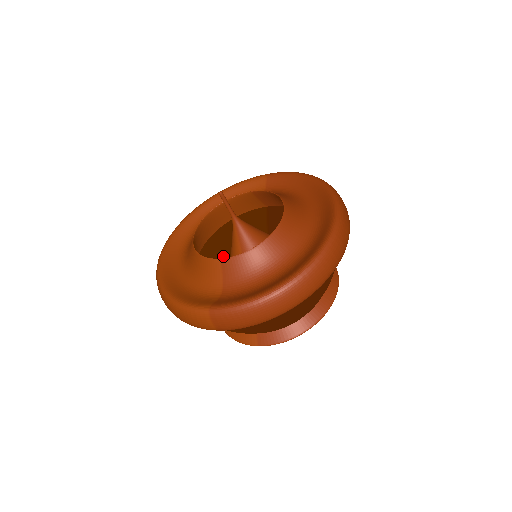
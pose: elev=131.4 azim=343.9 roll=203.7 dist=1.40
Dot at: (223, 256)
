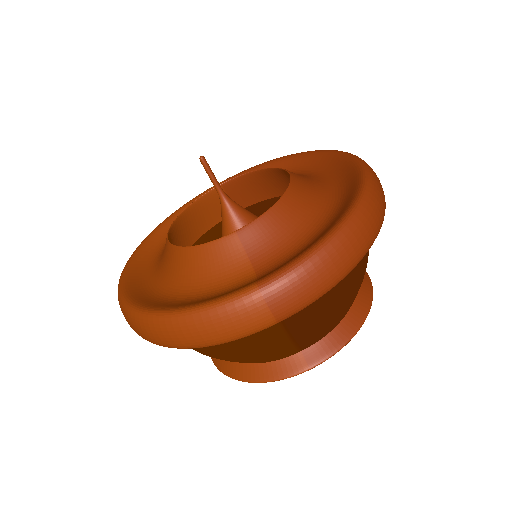
Dot at: occluded
